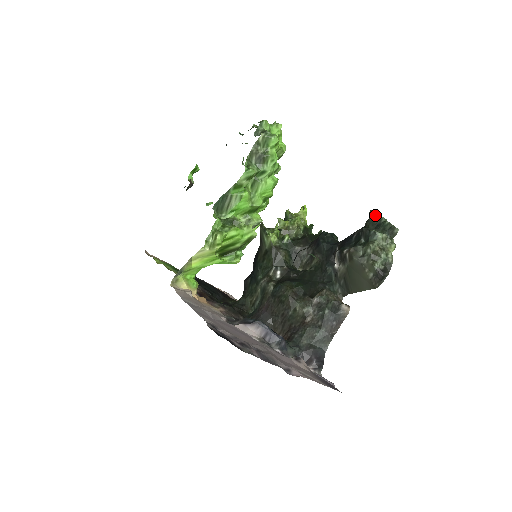
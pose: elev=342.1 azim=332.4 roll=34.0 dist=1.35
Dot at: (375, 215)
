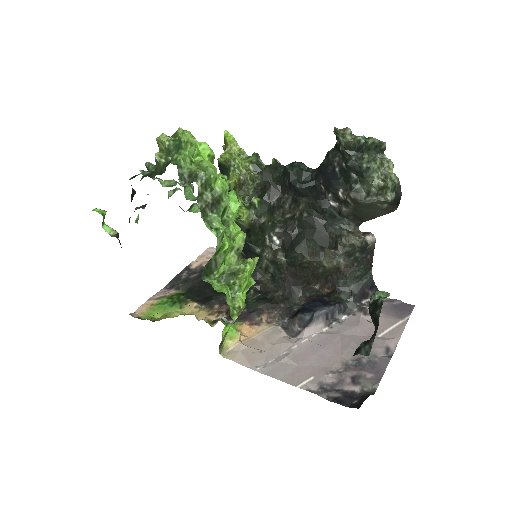
Dot at: (343, 132)
